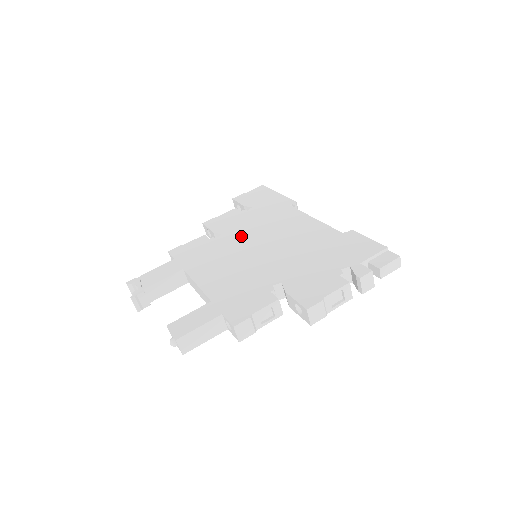
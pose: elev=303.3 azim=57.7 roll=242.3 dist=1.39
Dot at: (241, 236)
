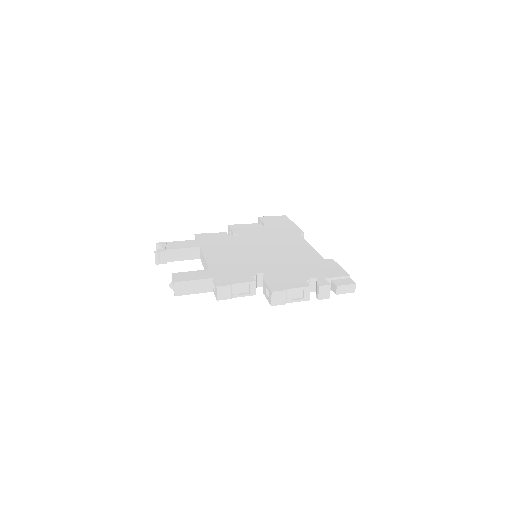
Dot at: (251, 240)
